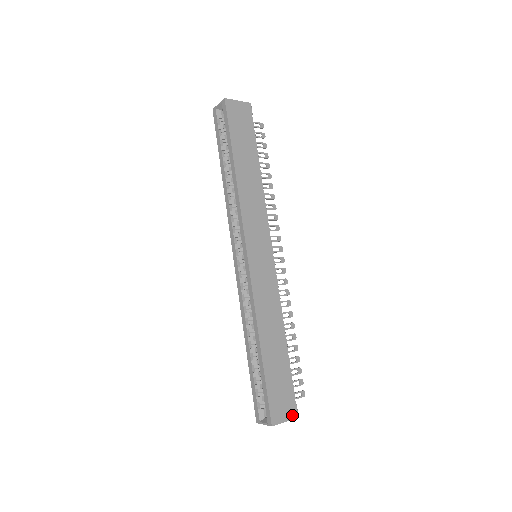
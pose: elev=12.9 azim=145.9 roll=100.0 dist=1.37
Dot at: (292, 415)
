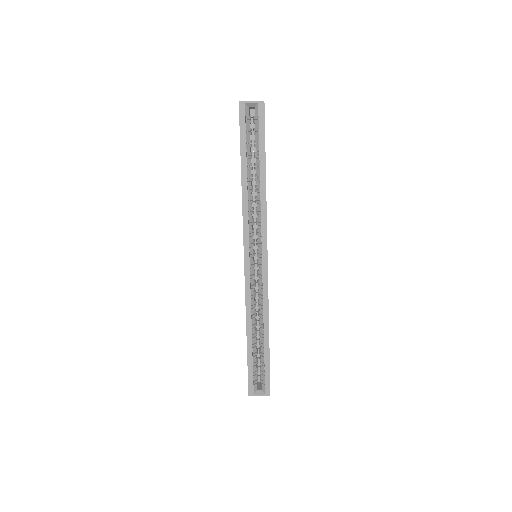
Dot at: occluded
